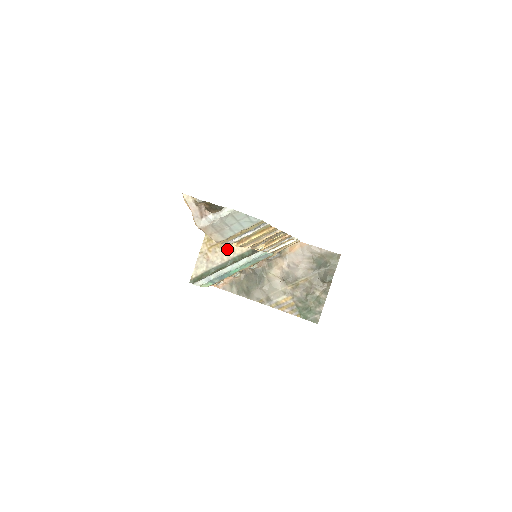
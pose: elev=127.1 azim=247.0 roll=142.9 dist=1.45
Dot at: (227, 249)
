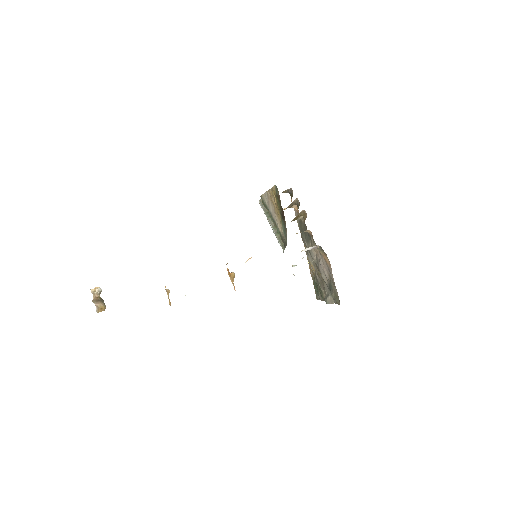
Dot at: (276, 214)
